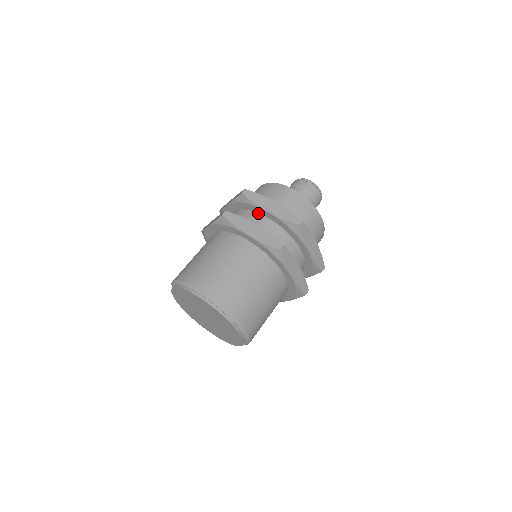
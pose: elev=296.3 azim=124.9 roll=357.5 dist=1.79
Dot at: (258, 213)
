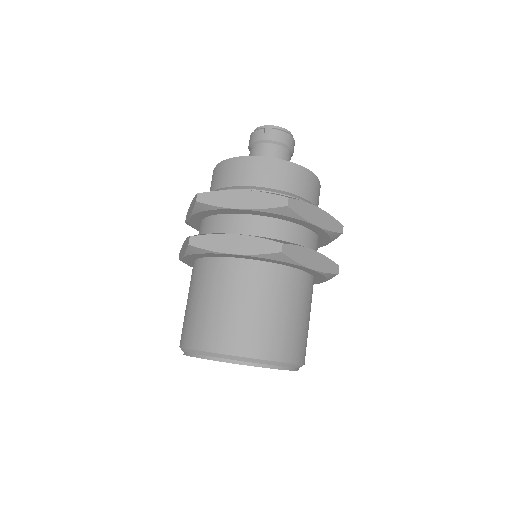
Dot at: (229, 214)
